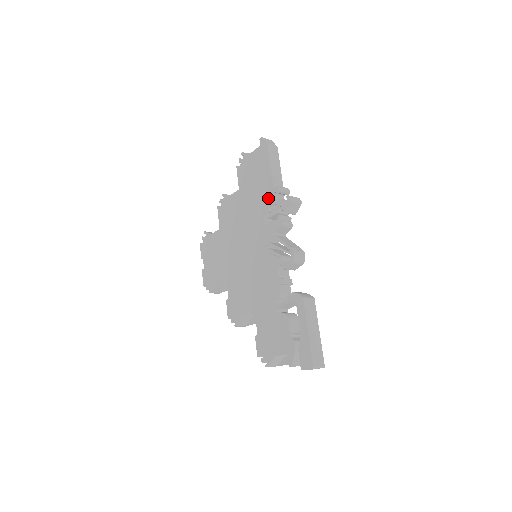
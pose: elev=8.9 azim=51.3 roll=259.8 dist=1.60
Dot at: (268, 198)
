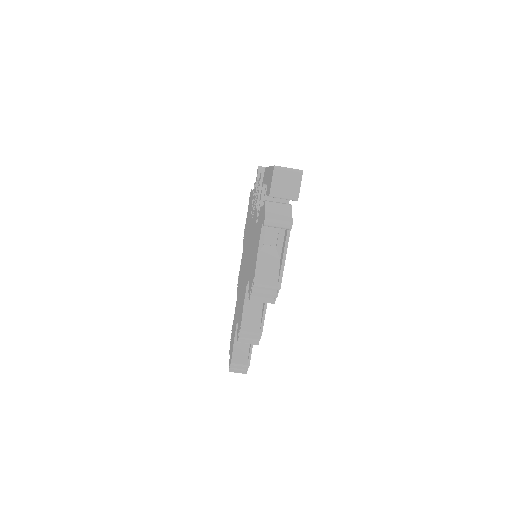
Dot at: (251, 202)
